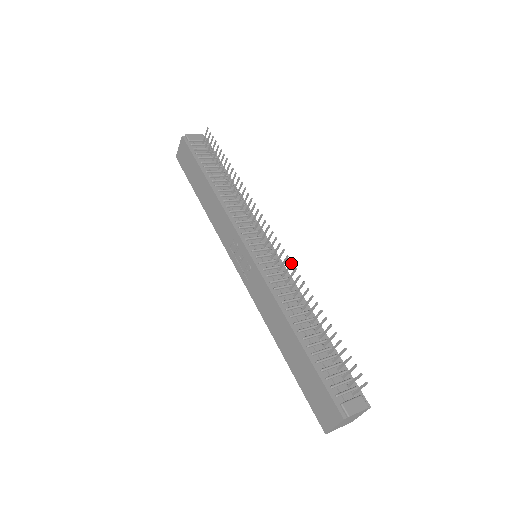
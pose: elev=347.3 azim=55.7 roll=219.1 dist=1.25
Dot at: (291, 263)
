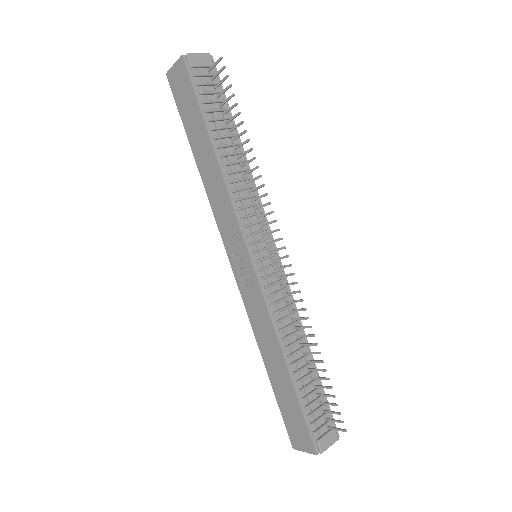
Dot at: (299, 292)
